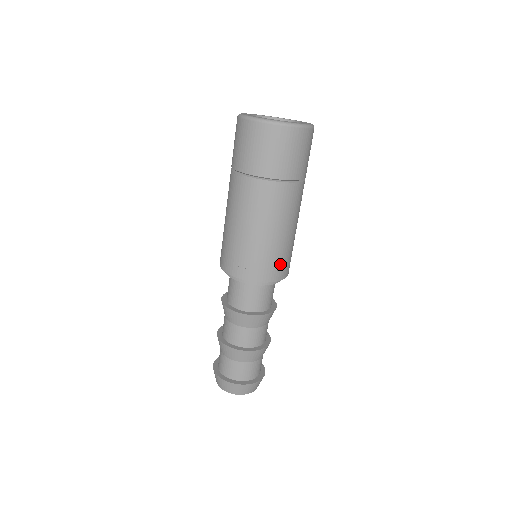
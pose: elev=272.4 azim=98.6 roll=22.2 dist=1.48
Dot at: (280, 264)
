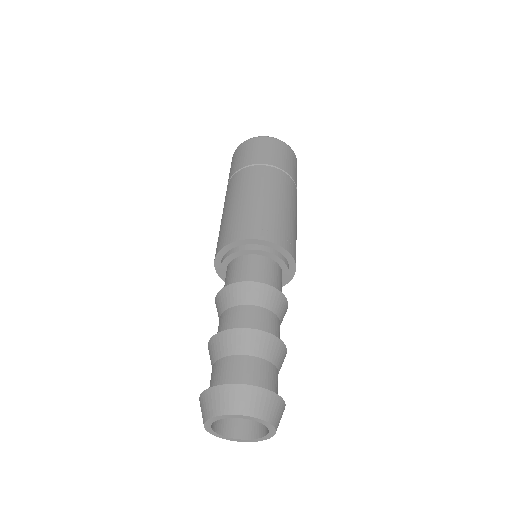
Dot at: (285, 233)
